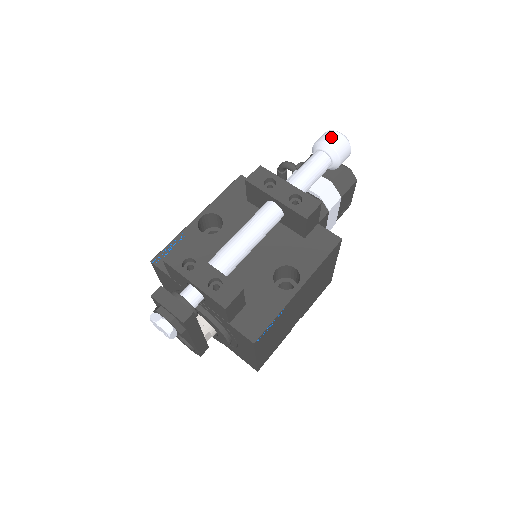
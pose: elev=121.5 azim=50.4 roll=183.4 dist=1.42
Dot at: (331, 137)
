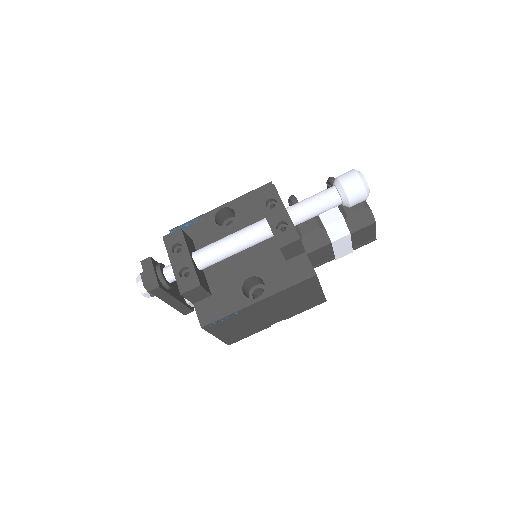
Dot at: (349, 178)
